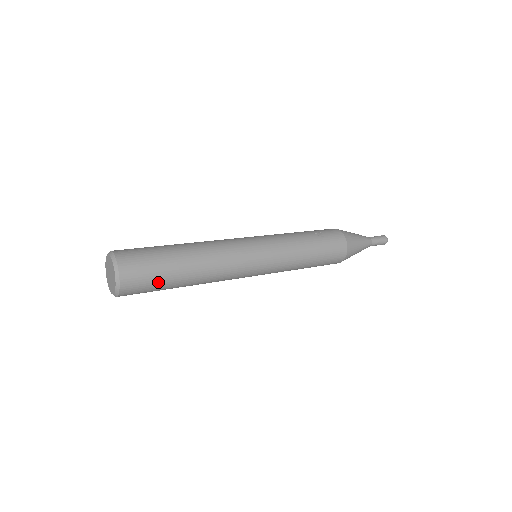
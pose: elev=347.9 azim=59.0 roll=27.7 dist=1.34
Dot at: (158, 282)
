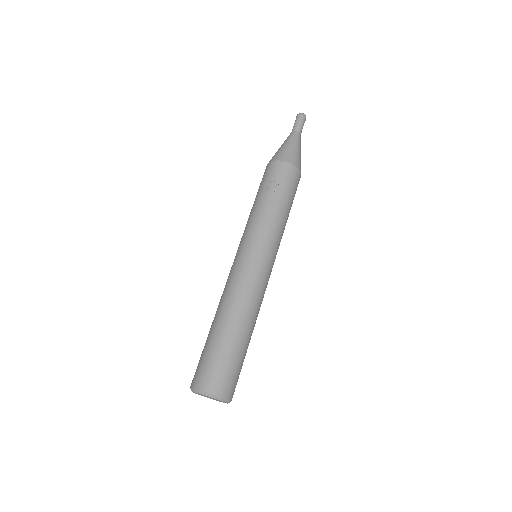
Dot at: (241, 365)
